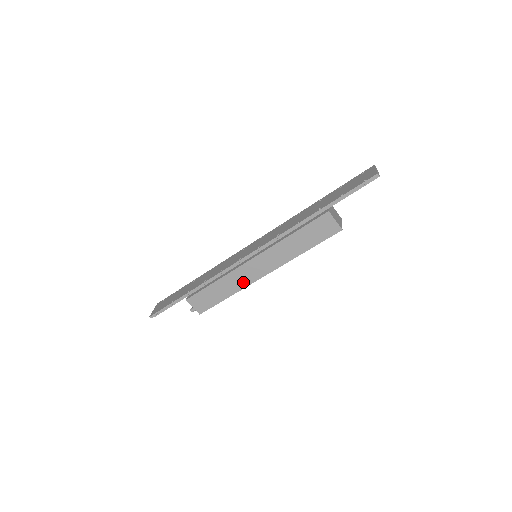
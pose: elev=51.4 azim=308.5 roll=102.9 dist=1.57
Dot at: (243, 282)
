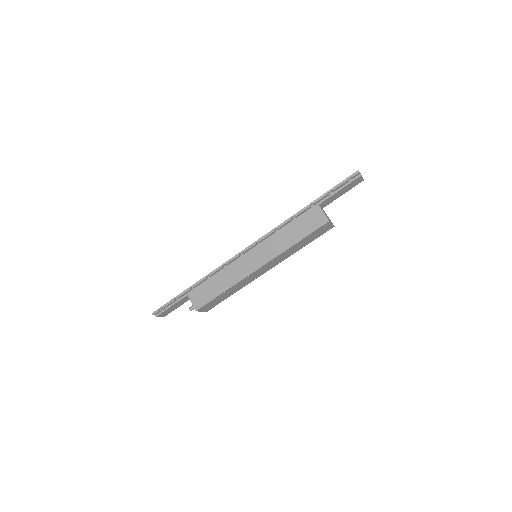
Dot at: (239, 275)
